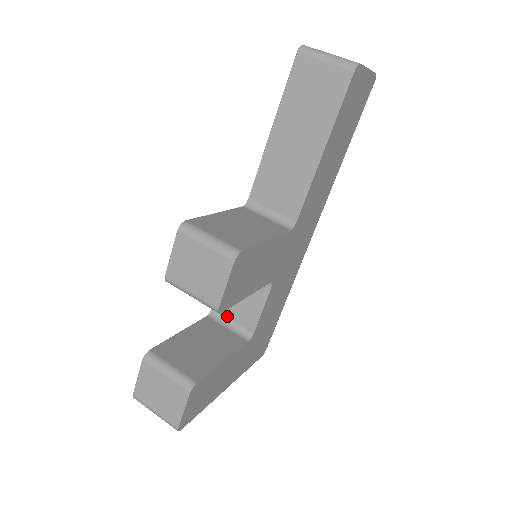
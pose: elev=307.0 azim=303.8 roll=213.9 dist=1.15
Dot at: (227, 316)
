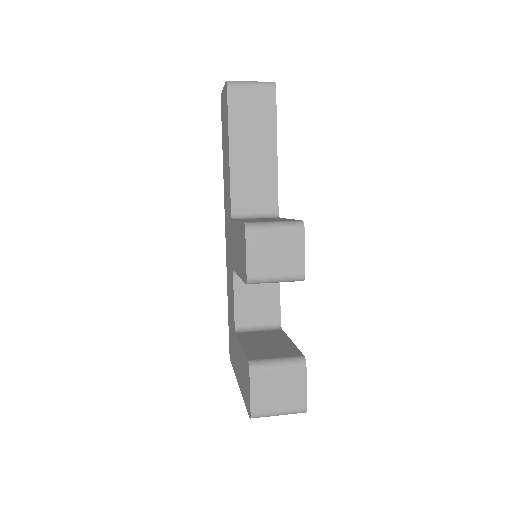
Dot at: (251, 323)
